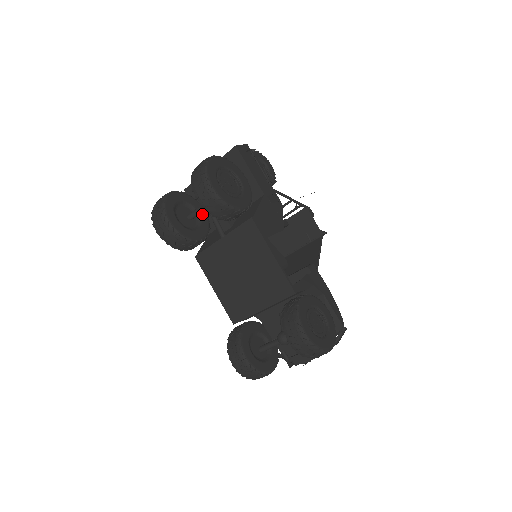
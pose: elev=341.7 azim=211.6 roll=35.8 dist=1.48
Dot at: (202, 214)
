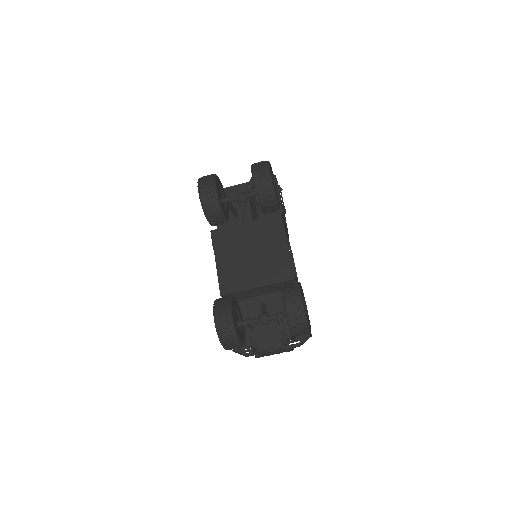
Dot at: (231, 204)
